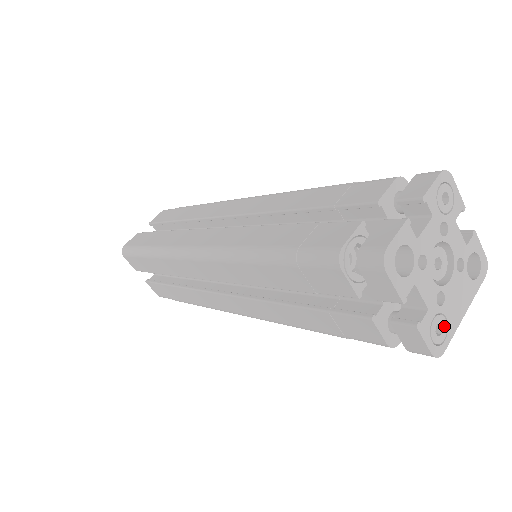
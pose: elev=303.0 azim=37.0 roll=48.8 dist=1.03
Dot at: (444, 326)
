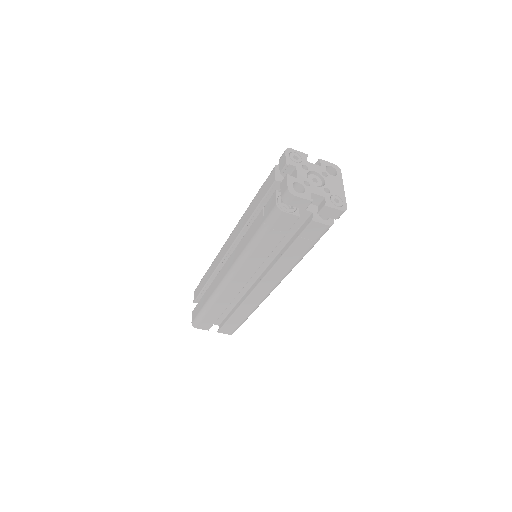
Dot at: (338, 199)
